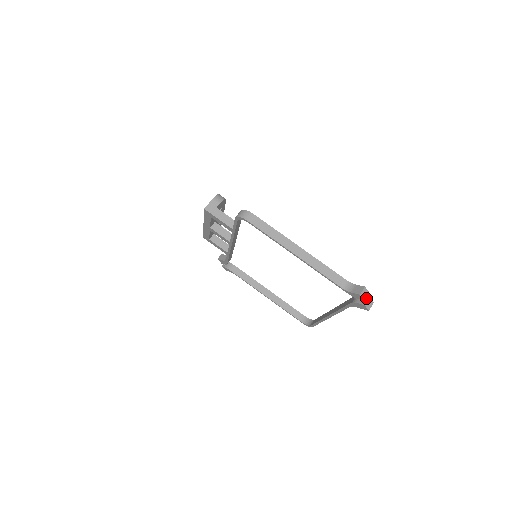
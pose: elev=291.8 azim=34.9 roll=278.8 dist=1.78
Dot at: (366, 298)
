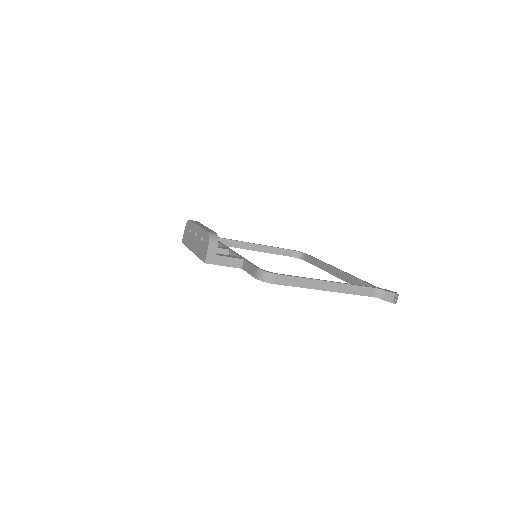
Dot at: occluded
